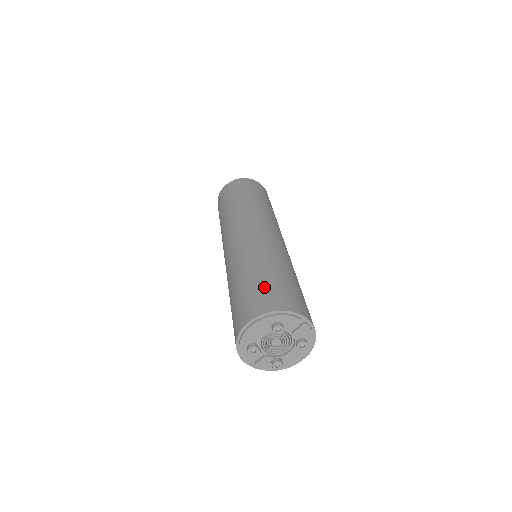
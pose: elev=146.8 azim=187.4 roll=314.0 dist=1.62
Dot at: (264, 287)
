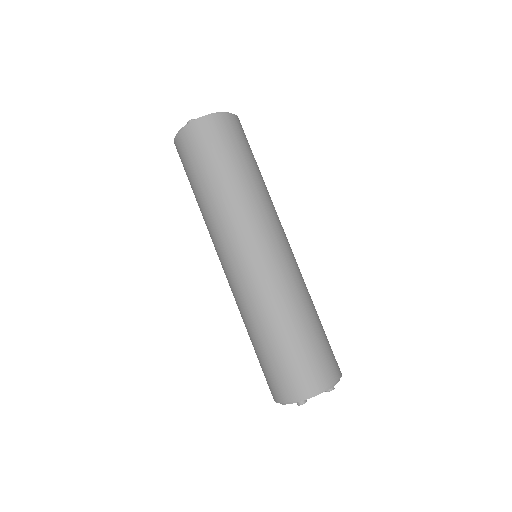
Dot at: (324, 347)
